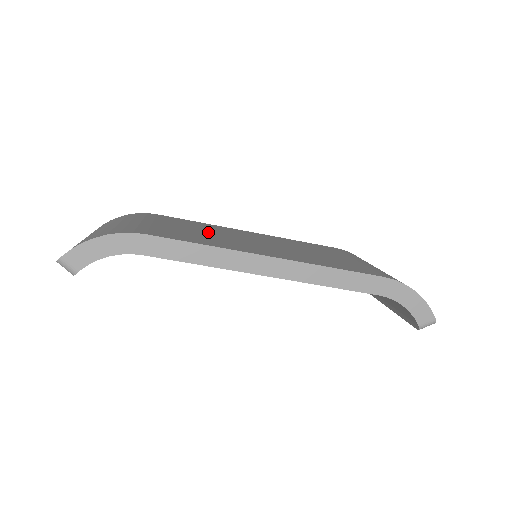
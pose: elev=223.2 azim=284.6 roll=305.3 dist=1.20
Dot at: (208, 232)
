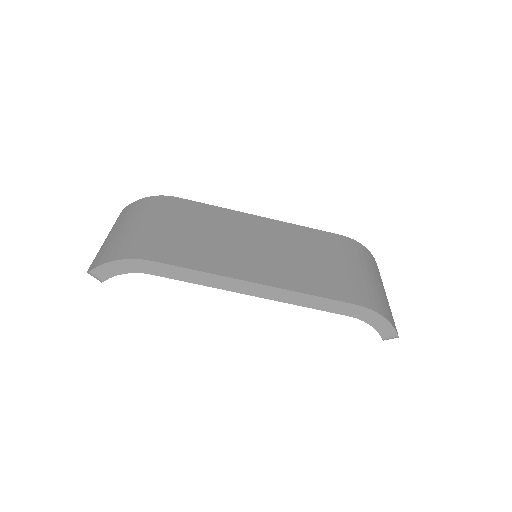
Dot at: (215, 234)
